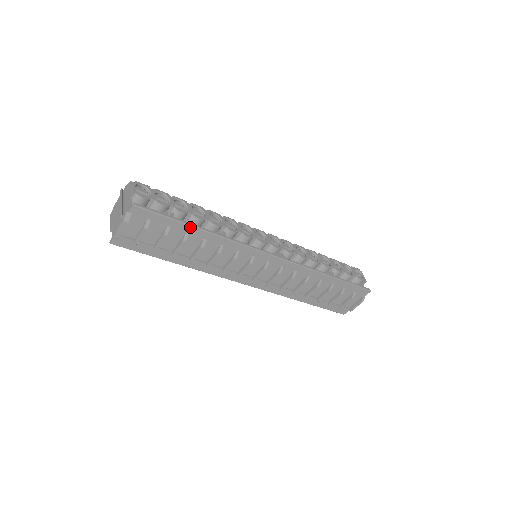
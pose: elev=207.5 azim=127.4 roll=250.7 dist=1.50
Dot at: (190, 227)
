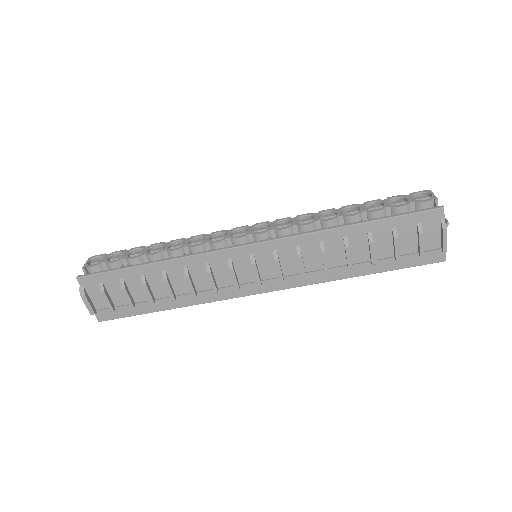
Dot at: (138, 268)
